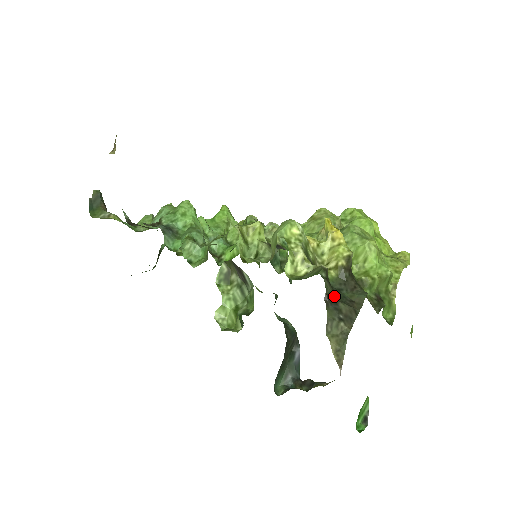
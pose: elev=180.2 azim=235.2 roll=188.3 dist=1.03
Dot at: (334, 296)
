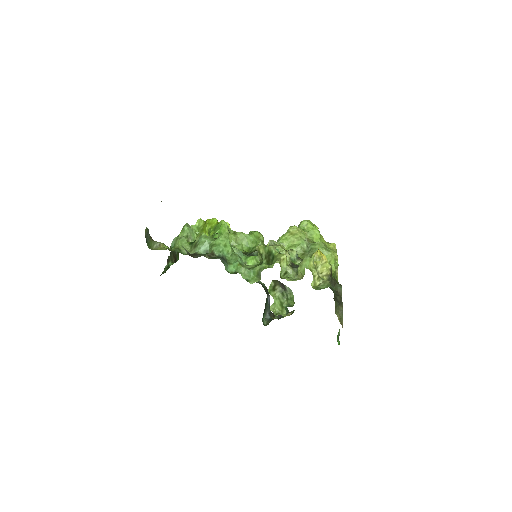
Dot at: (335, 295)
